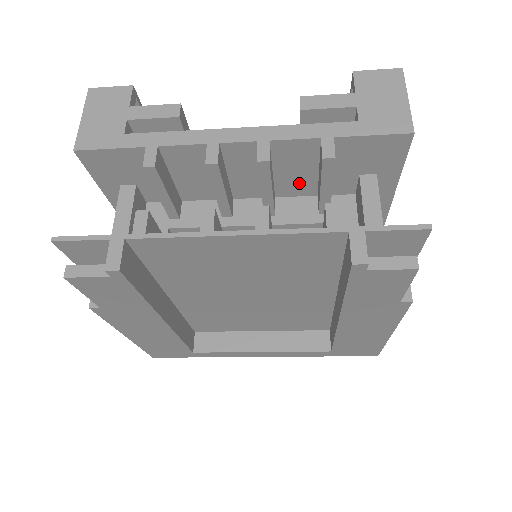
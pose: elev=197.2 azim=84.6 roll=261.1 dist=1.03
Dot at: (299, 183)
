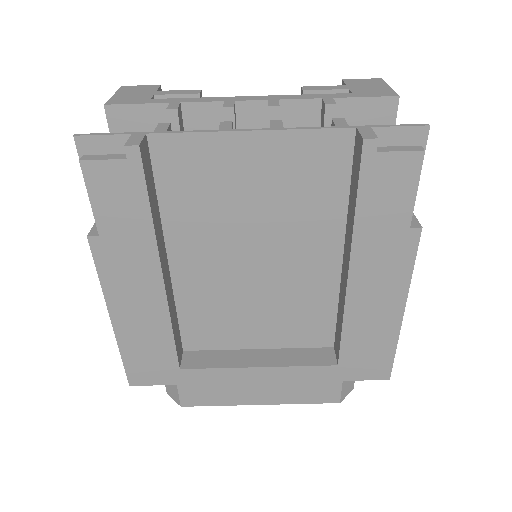
Dot at: occluded
